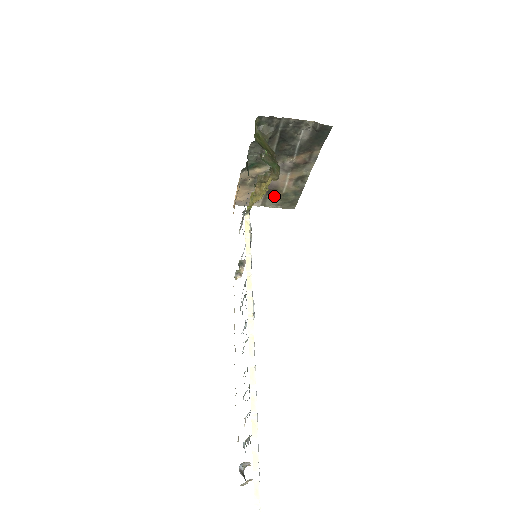
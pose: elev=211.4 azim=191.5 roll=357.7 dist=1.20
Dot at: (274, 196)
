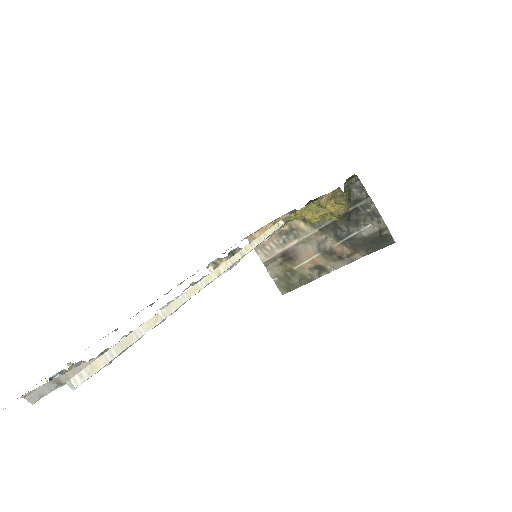
Dot at: (283, 264)
